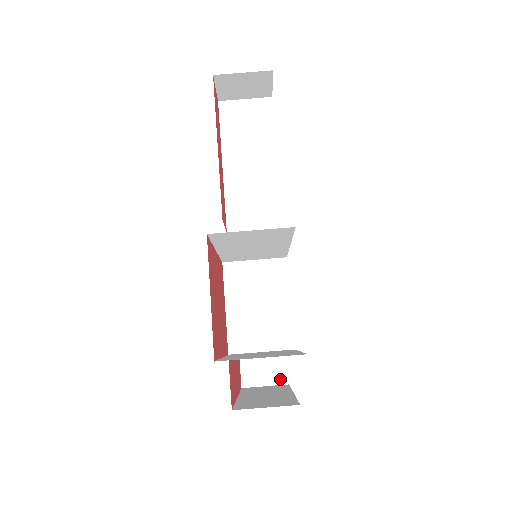
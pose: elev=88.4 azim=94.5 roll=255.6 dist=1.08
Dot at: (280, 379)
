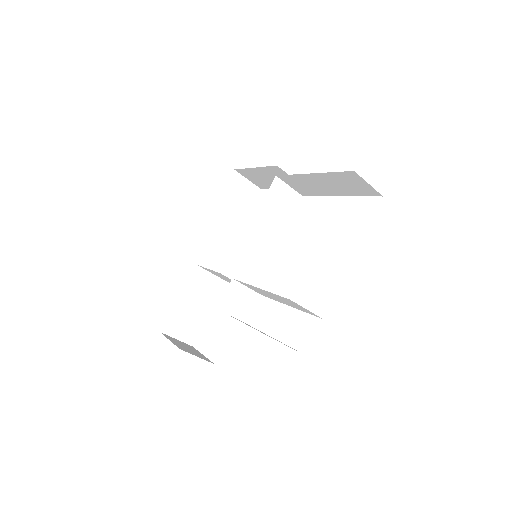
Dot at: (258, 185)
